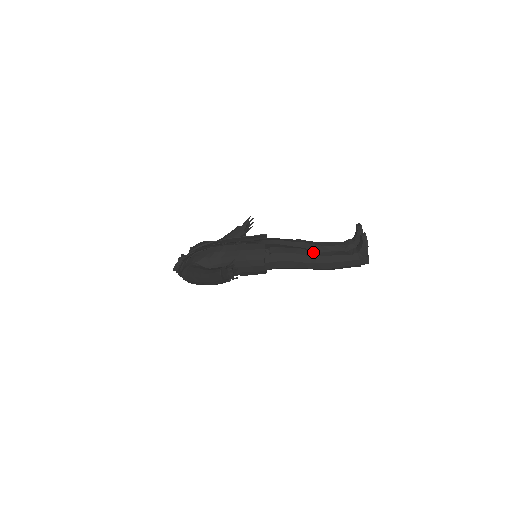
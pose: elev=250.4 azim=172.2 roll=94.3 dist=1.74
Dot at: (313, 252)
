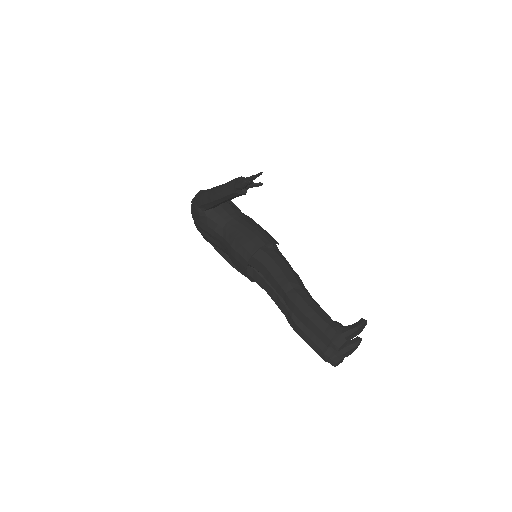
Dot at: (305, 288)
